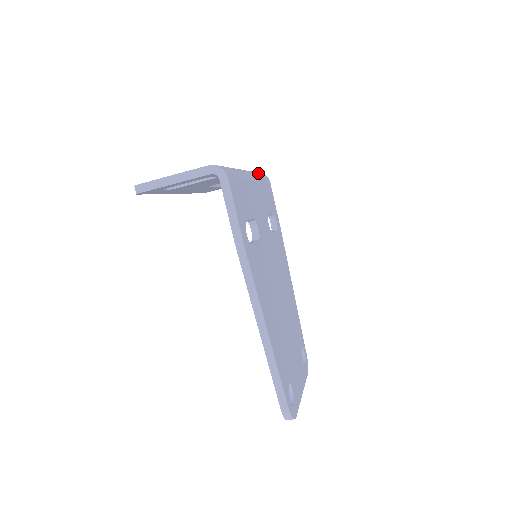
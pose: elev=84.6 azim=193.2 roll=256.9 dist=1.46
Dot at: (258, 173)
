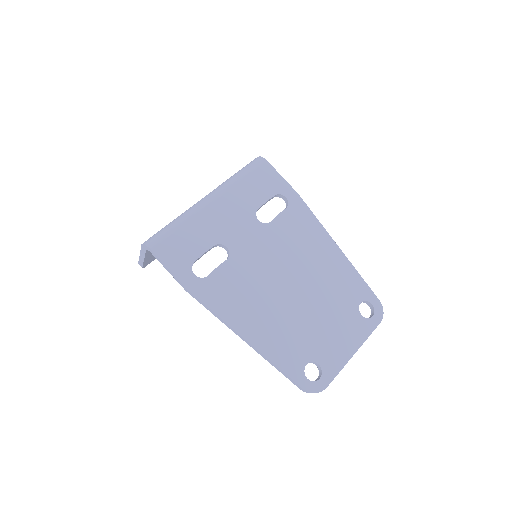
Dot at: (239, 172)
